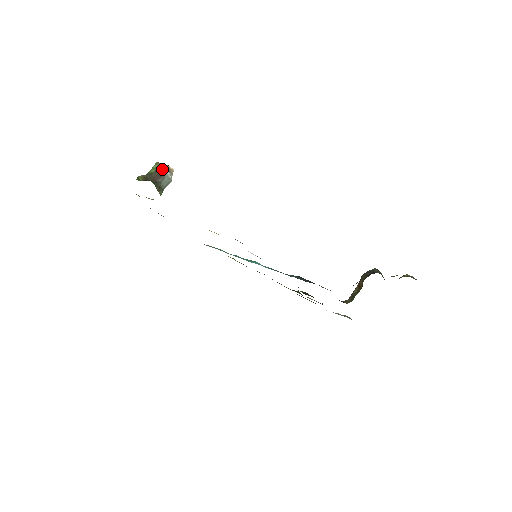
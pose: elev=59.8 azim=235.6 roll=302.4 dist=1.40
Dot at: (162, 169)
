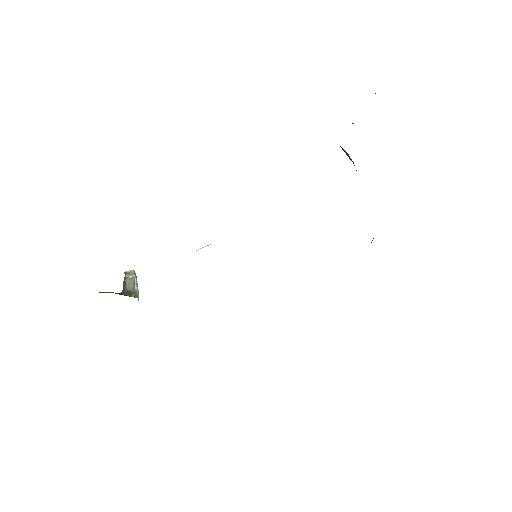
Dot at: occluded
